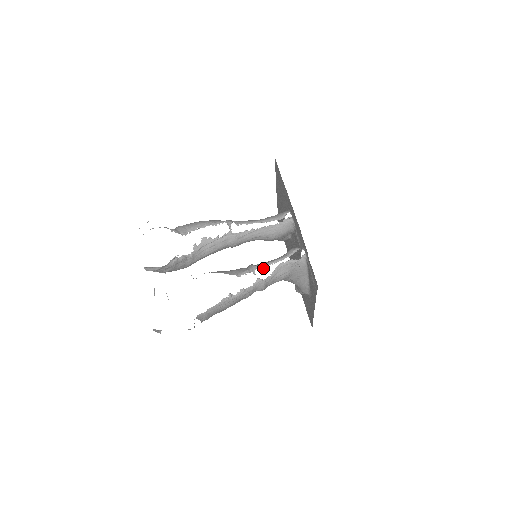
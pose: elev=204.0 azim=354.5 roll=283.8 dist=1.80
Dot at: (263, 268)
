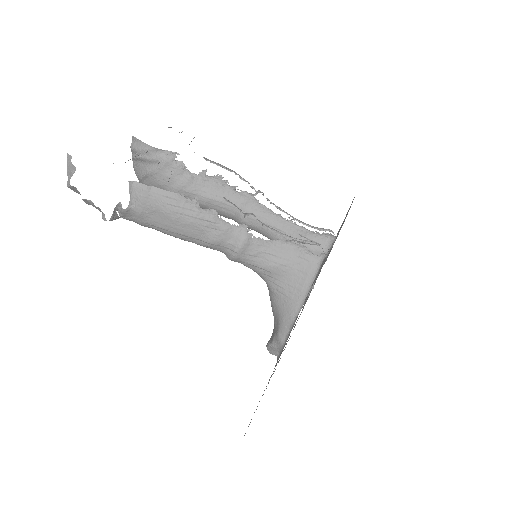
Dot at: (261, 223)
